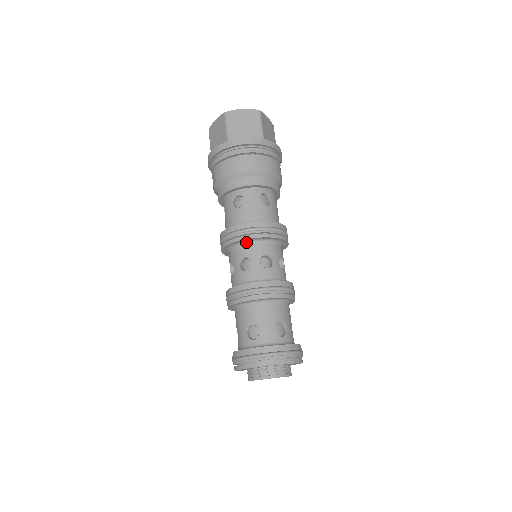
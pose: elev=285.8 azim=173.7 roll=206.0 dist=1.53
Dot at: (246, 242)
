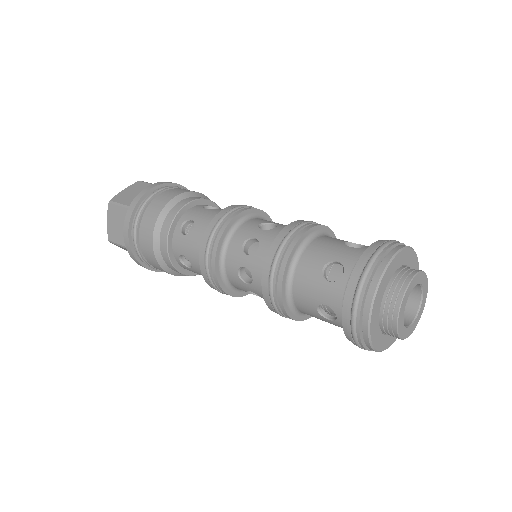
Dot at: (230, 234)
